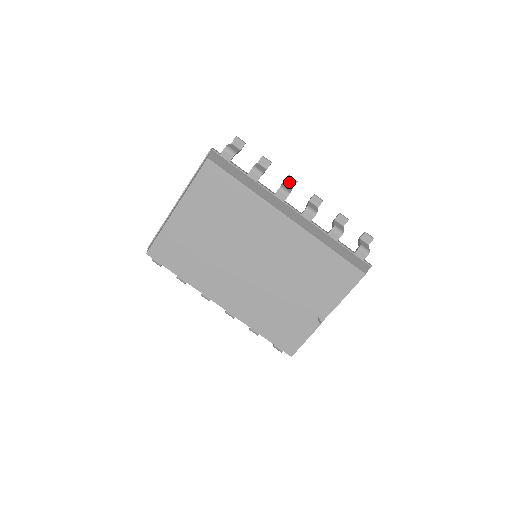
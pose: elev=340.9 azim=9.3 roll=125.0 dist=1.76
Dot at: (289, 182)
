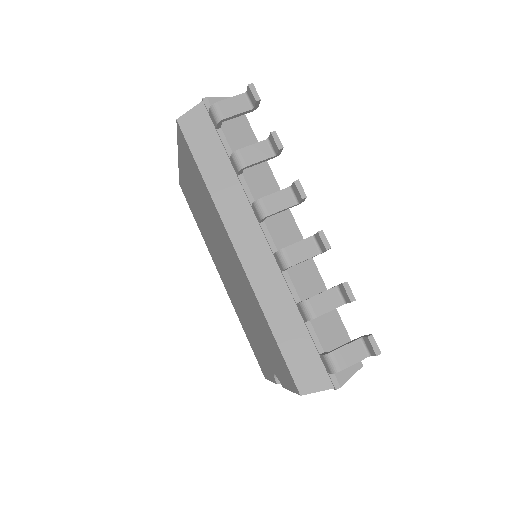
Dot at: (295, 191)
